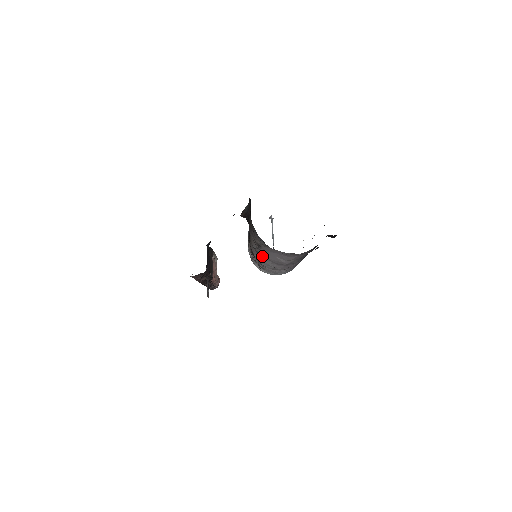
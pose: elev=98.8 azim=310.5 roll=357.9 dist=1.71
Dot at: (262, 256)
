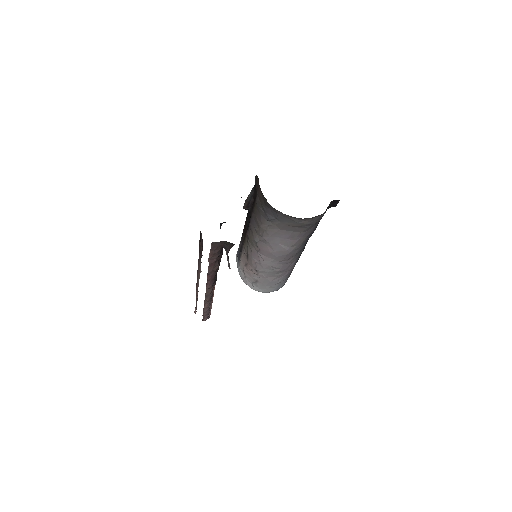
Dot at: (262, 254)
